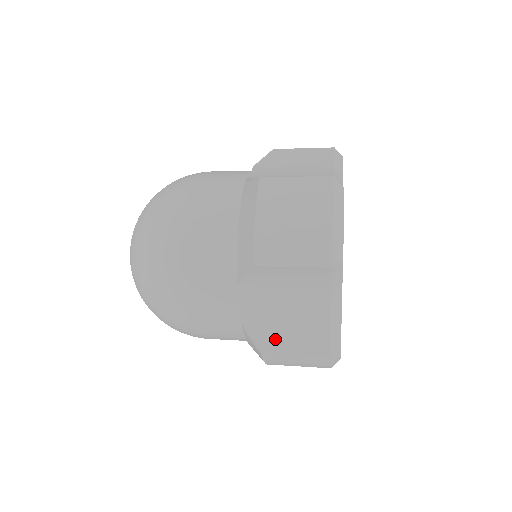
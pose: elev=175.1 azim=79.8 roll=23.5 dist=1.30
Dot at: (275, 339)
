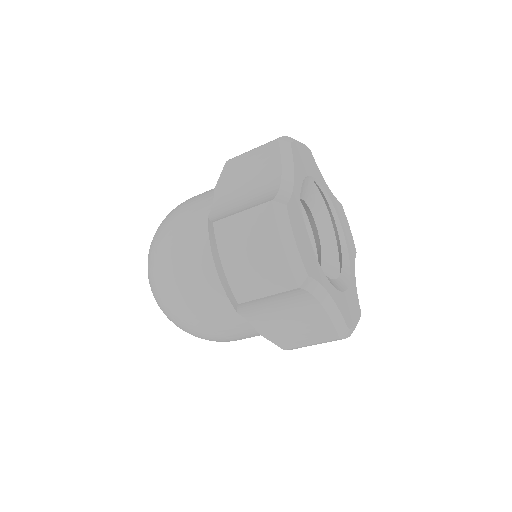
Dot at: (290, 337)
